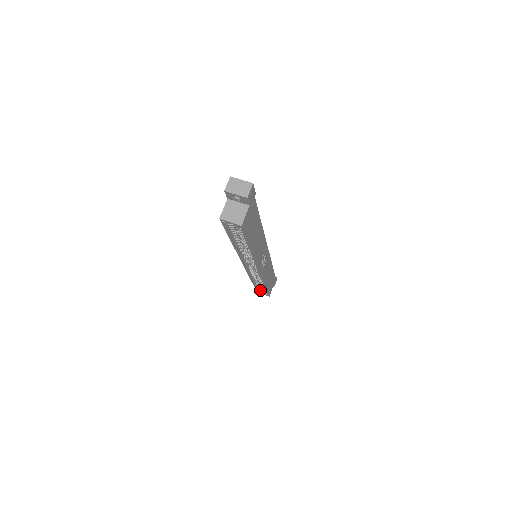
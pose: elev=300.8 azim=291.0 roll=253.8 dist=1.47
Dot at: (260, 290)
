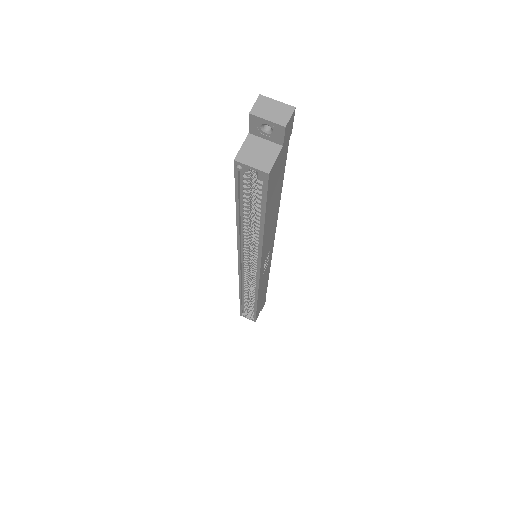
Dot at: (245, 312)
